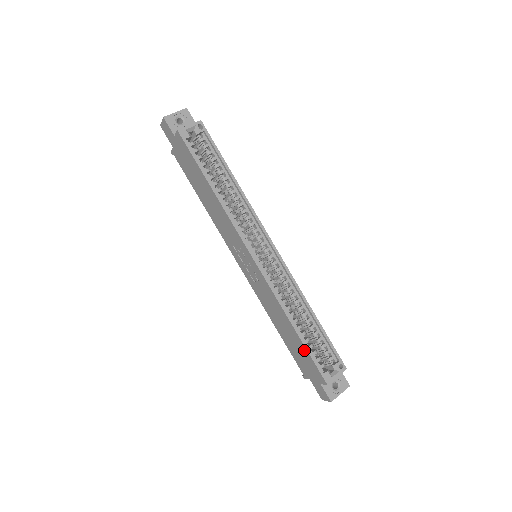
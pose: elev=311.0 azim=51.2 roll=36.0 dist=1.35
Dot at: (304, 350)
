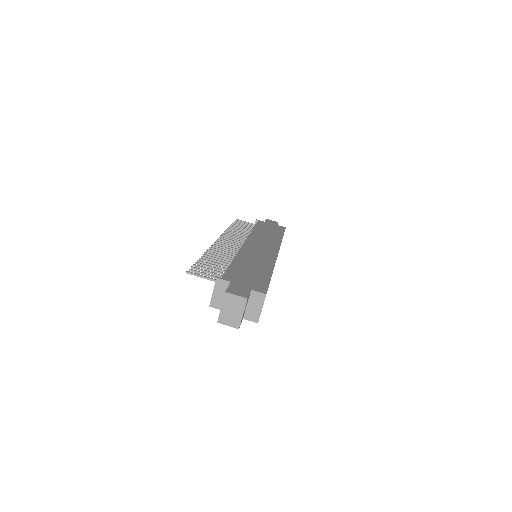
Dot at: occluded
